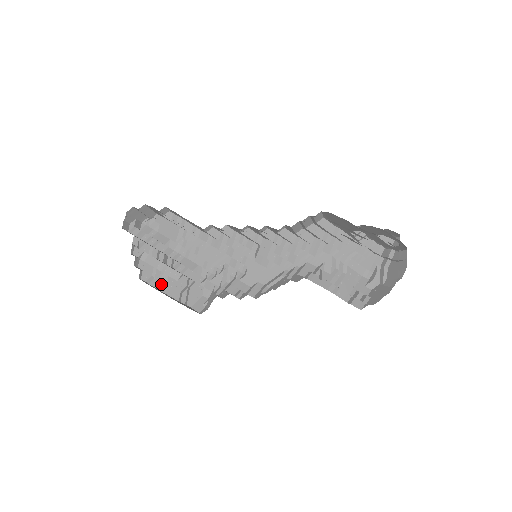
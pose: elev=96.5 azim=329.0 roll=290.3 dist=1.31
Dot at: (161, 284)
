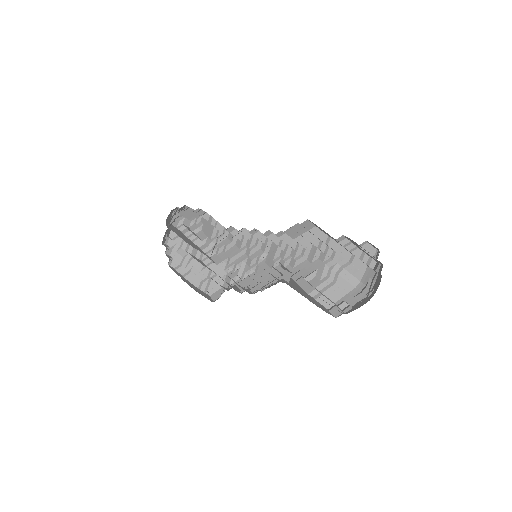
Dot at: (186, 272)
